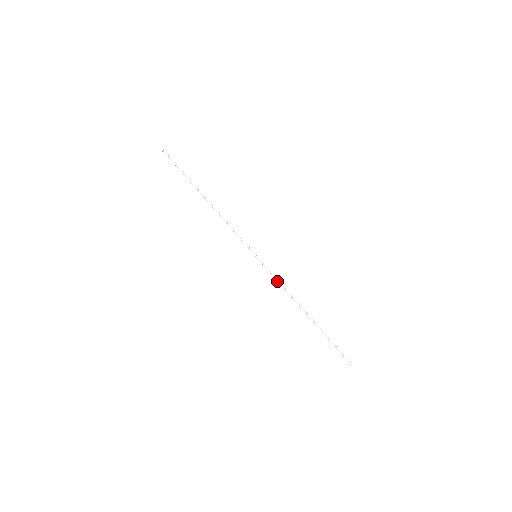
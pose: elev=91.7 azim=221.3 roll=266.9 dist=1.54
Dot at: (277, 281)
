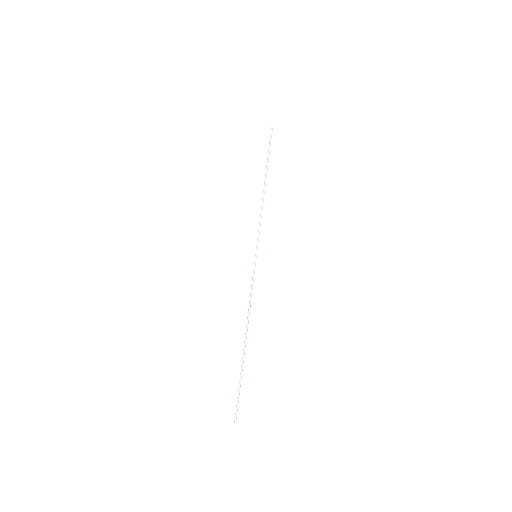
Dot at: (251, 290)
